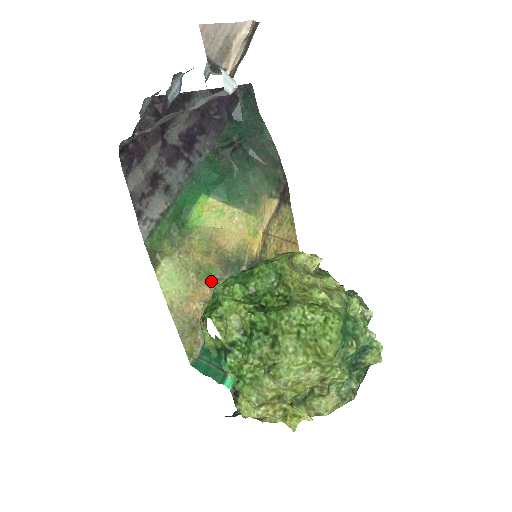
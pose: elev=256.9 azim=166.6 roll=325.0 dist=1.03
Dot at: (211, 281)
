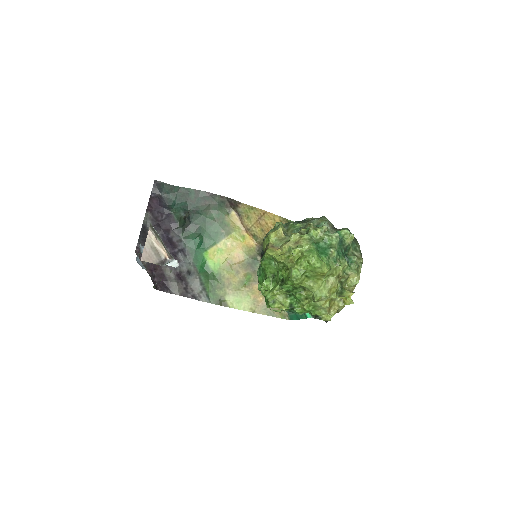
Dot at: (253, 281)
